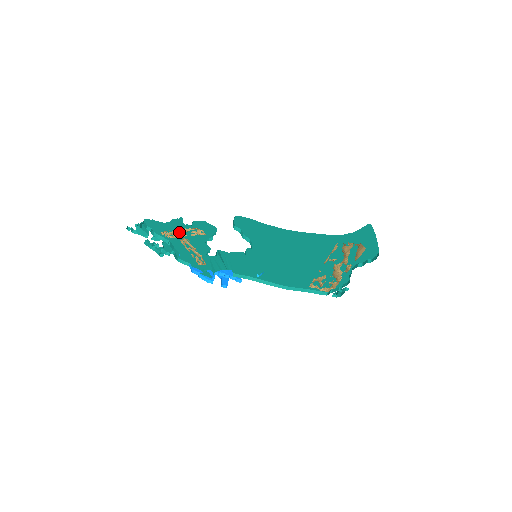
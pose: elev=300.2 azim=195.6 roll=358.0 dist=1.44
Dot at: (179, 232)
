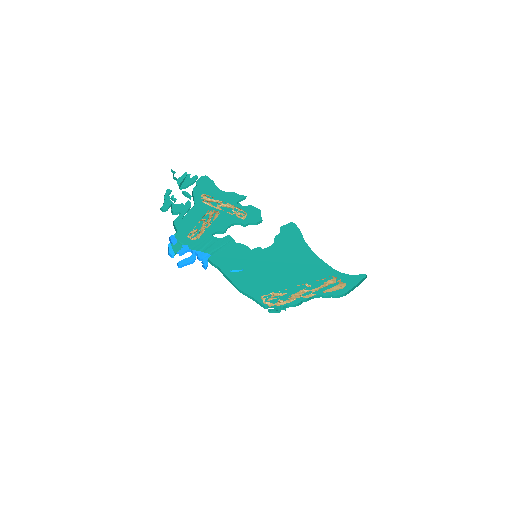
Dot at: (220, 204)
